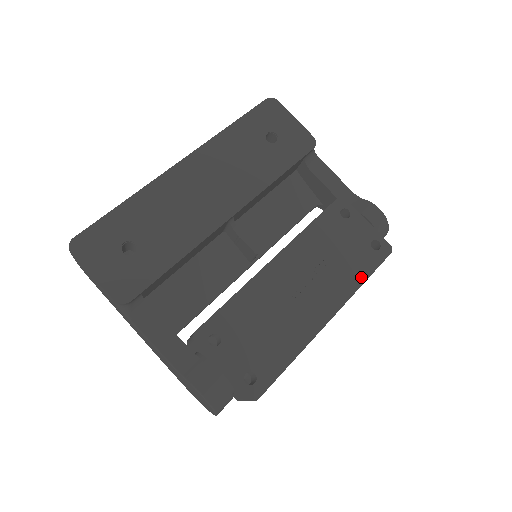
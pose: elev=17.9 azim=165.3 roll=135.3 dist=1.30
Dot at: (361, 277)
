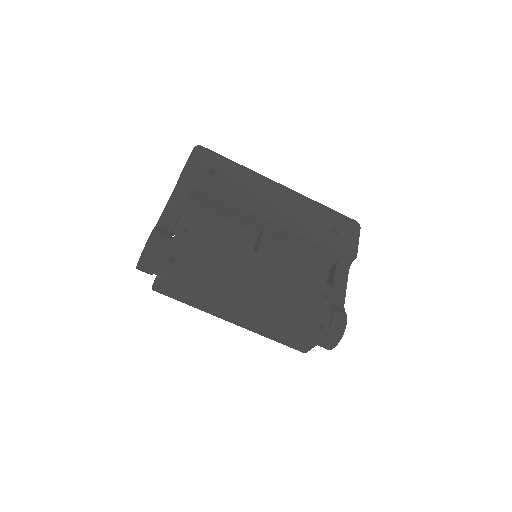
Dot at: (289, 320)
